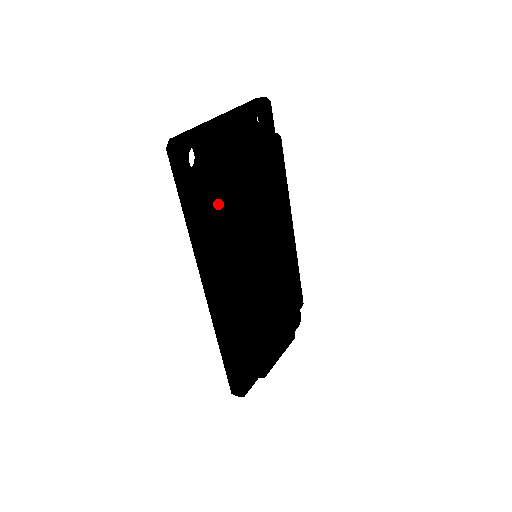
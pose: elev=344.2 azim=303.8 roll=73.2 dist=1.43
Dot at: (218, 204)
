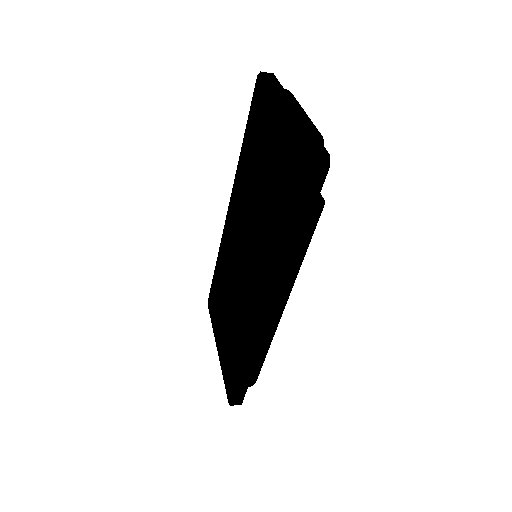
Dot at: occluded
